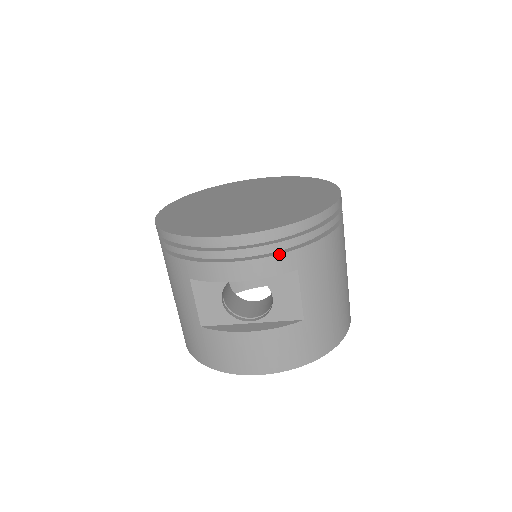
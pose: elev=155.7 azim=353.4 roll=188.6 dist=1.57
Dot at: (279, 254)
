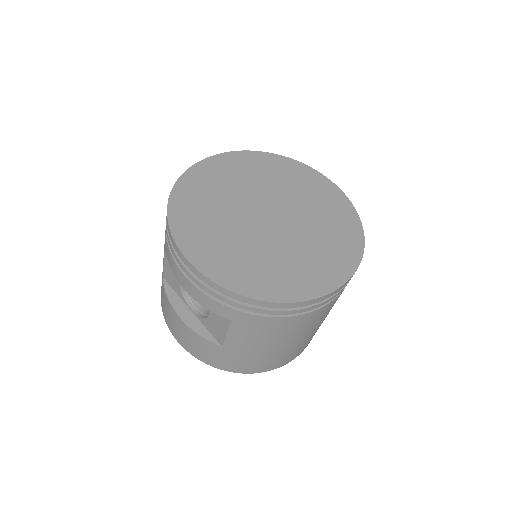
Dot at: (218, 302)
